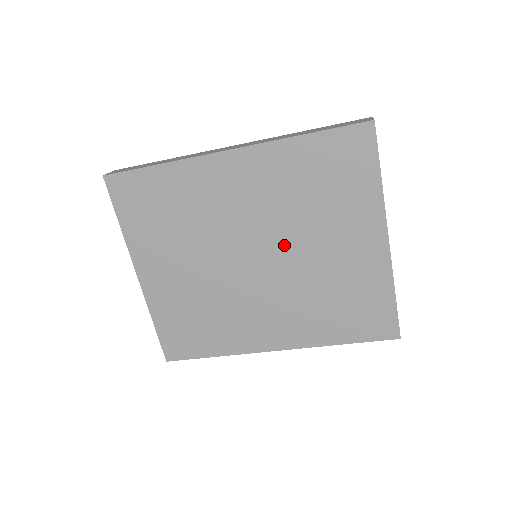
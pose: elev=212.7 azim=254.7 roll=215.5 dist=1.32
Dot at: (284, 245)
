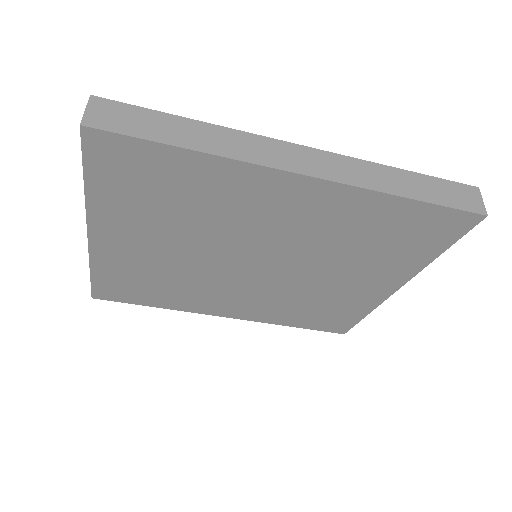
Dot at: (297, 265)
